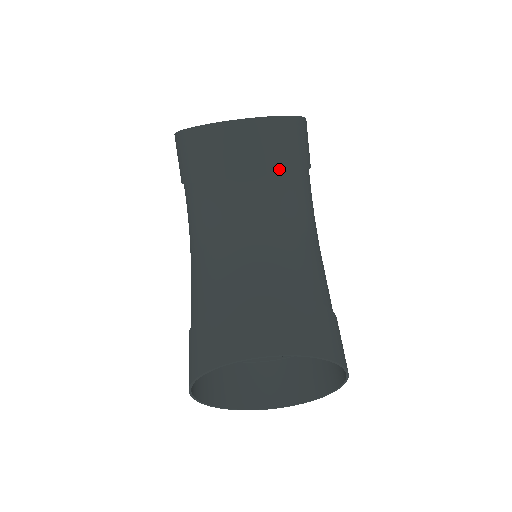
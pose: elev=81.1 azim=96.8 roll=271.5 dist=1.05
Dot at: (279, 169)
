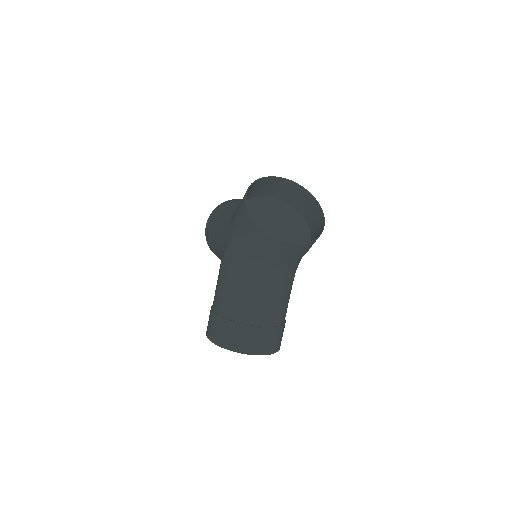
Dot at: (296, 259)
